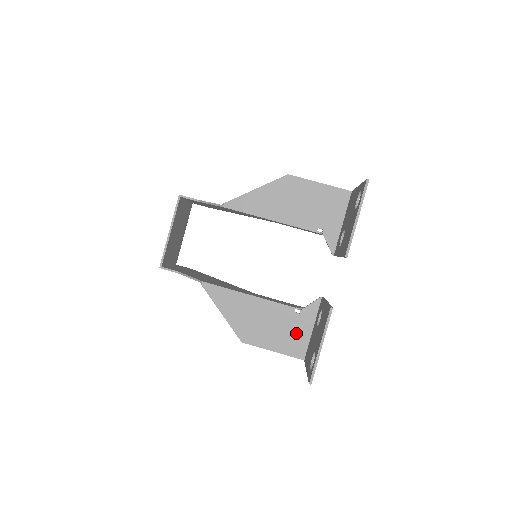
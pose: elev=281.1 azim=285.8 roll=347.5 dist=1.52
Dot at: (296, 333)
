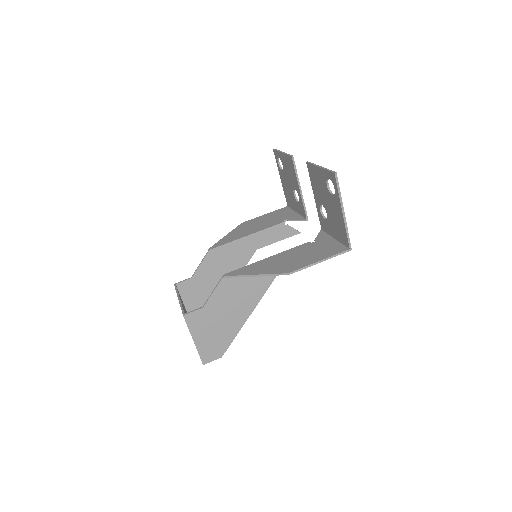
Dot at: (325, 247)
